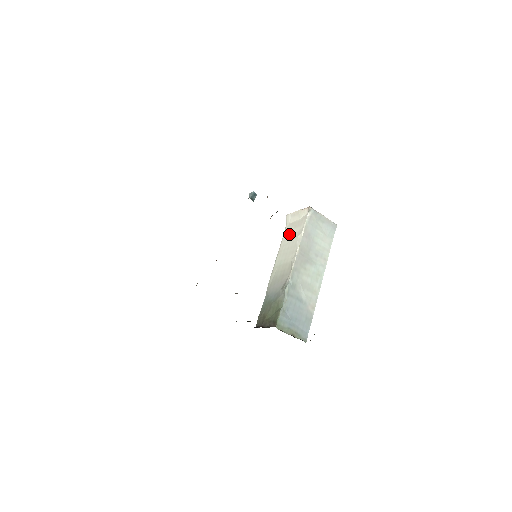
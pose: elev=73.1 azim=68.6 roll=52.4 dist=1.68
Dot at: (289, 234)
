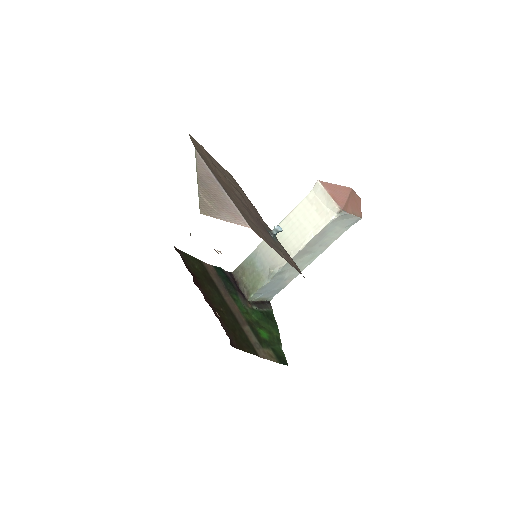
Dot at: (307, 211)
